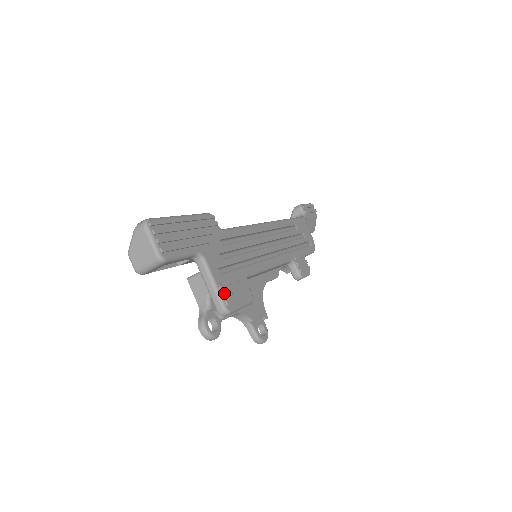
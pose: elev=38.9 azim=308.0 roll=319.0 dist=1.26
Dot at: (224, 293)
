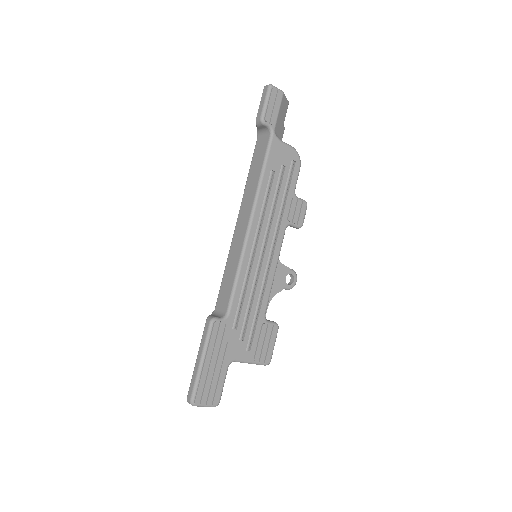
Dot at: (260, 361)
